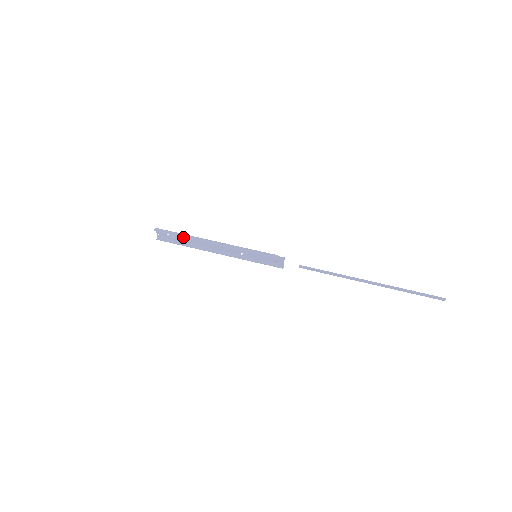
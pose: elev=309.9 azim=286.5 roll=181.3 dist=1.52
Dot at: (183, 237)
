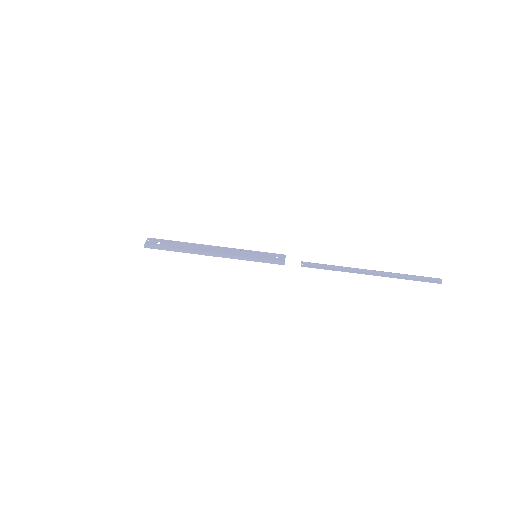
Dot at: (176, 246)
